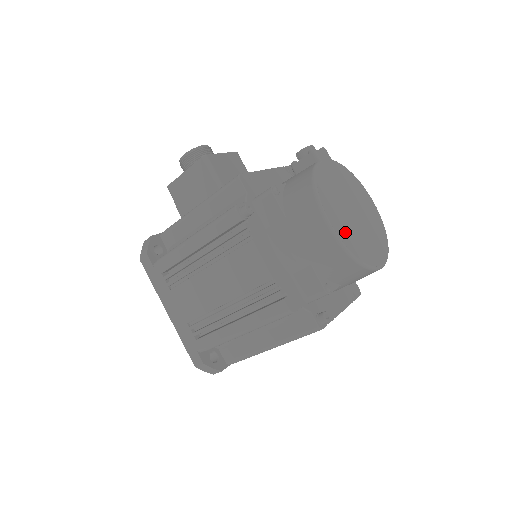
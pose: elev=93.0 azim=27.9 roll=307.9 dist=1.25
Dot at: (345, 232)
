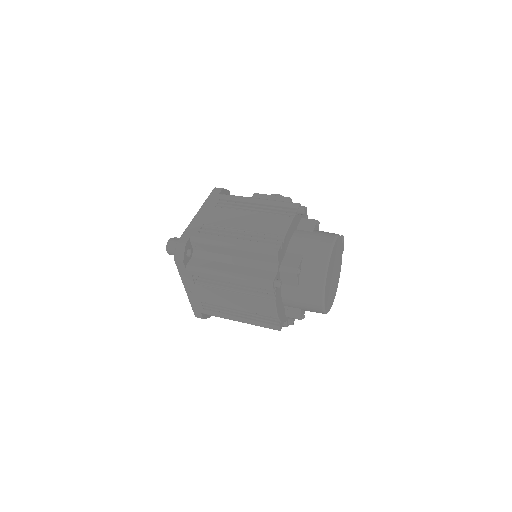
Dot at: (332, 262)
